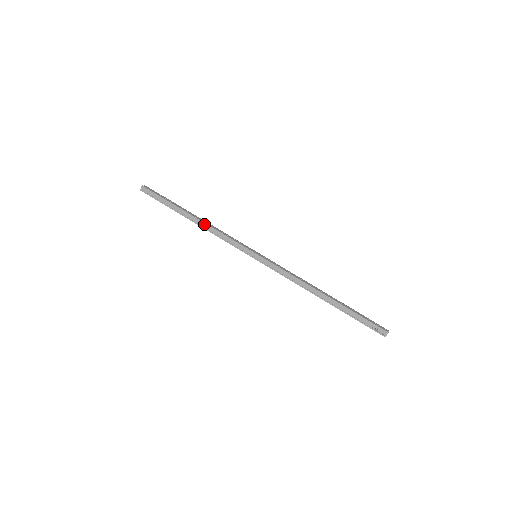
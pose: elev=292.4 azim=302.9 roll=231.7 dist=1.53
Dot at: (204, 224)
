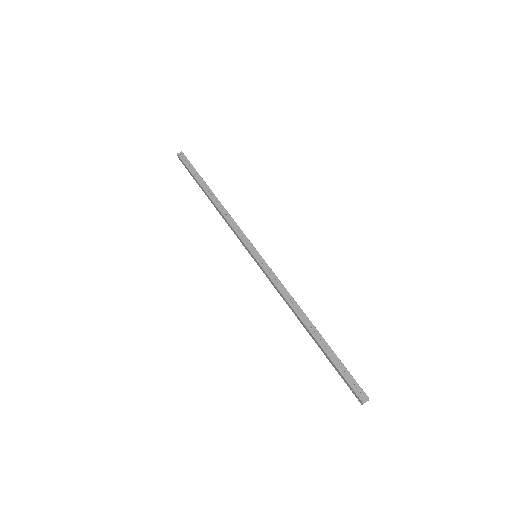
Dot at: (217, 208)
